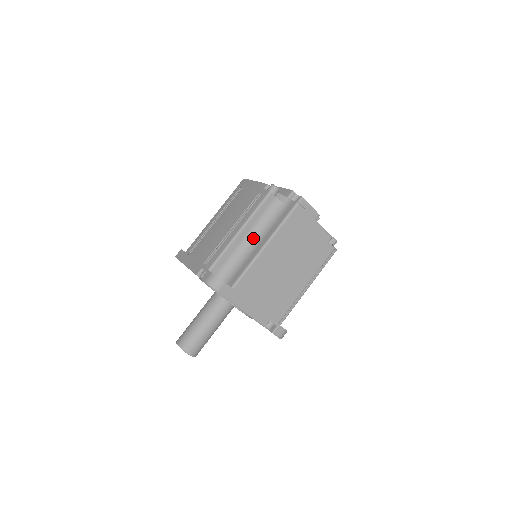
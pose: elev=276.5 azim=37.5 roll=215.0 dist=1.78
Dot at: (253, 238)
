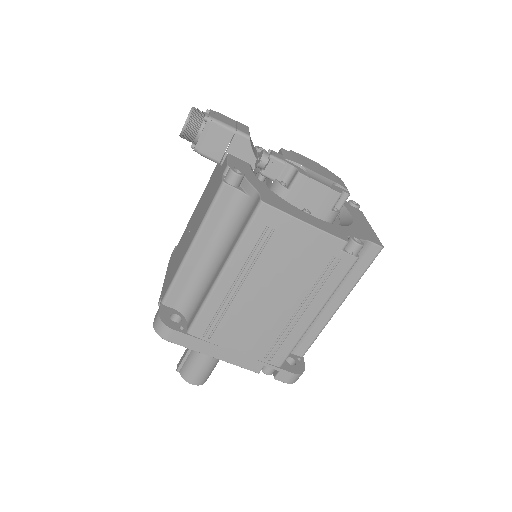
Dot at: occluded
